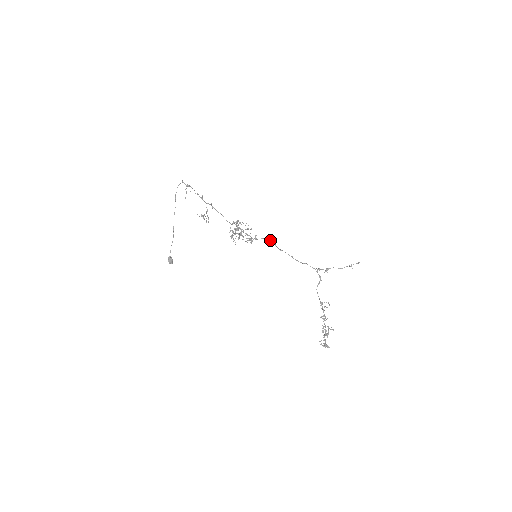
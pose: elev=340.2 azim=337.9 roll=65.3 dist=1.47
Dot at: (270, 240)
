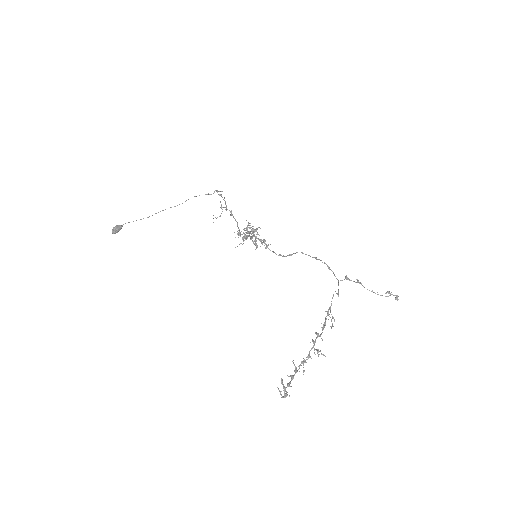
Dot at: (283, 255)
